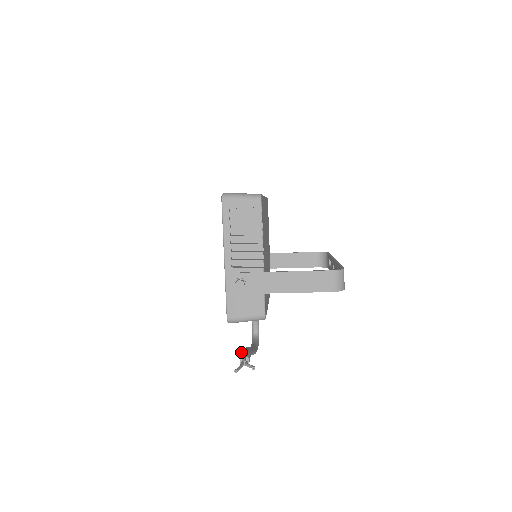
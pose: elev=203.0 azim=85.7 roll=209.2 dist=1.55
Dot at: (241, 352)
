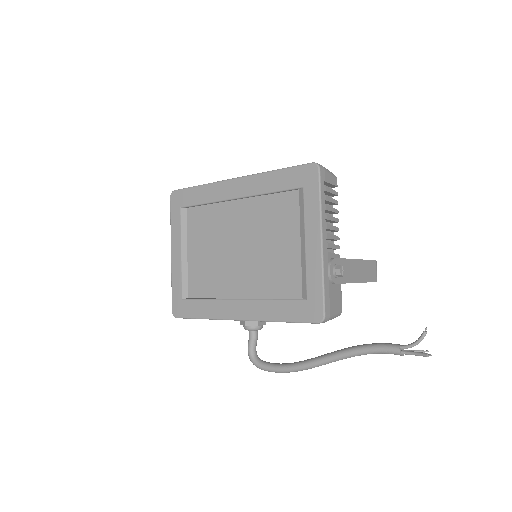
Dot at: occluded
